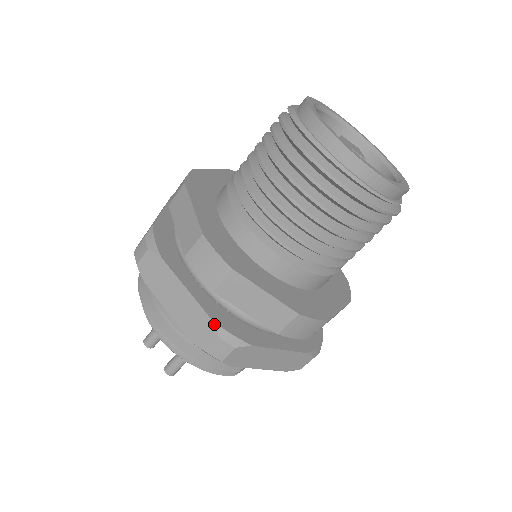
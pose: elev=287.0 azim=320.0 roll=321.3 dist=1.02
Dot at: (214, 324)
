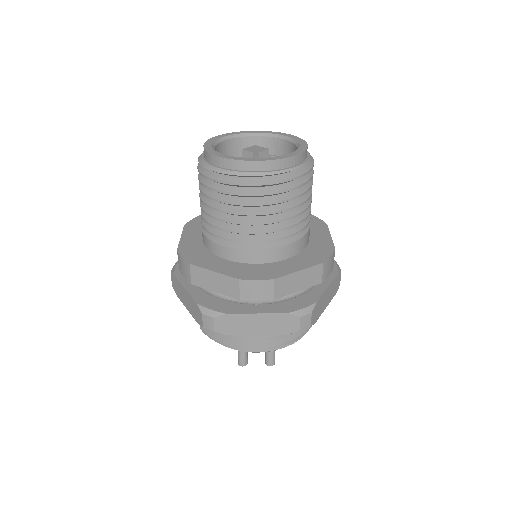
Dot at: (291, 314)
